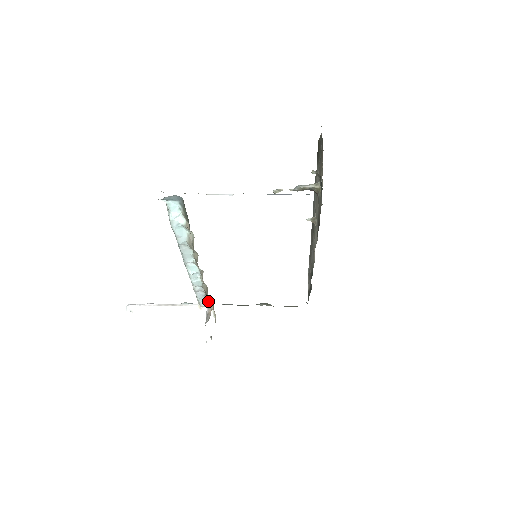
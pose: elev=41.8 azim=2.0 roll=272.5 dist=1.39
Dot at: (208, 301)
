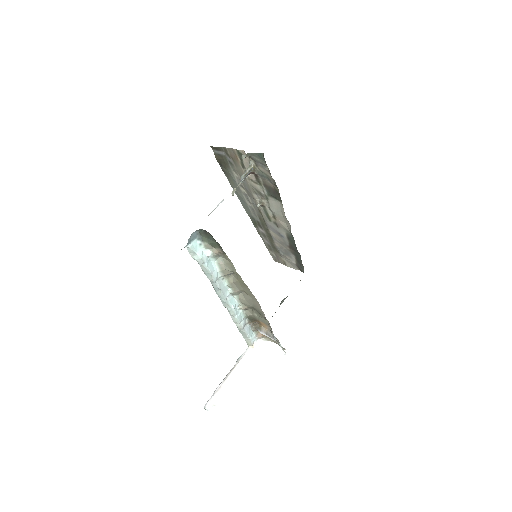
Dot at: (255, 330)
